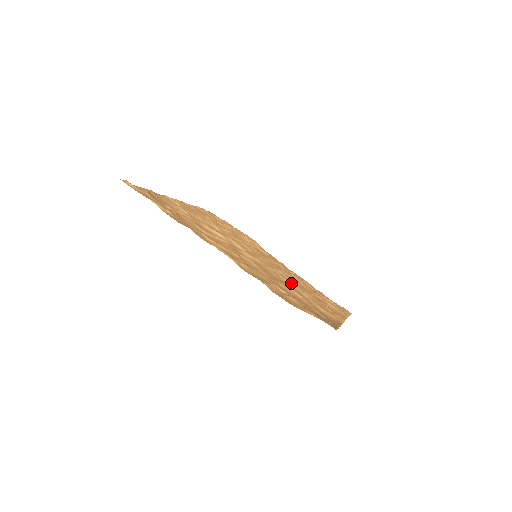
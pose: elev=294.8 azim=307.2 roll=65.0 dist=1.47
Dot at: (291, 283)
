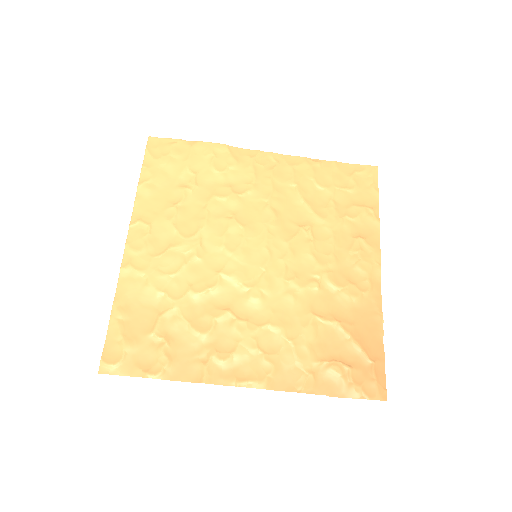
Dot at: (312, 285)
